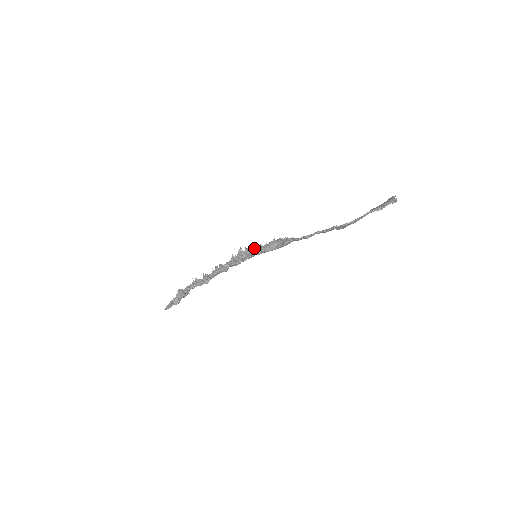
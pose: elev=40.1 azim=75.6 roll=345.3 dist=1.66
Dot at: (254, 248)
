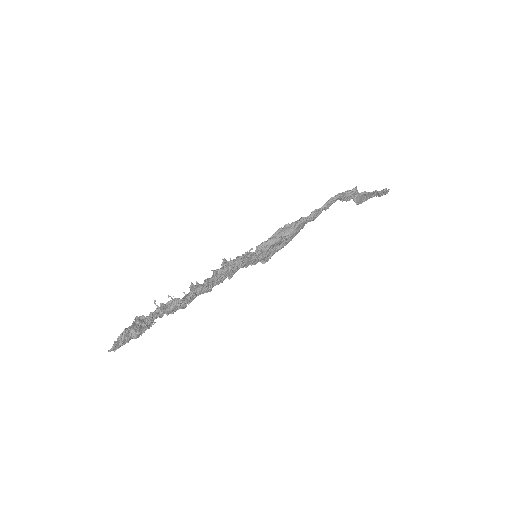
Dot at: occluded
